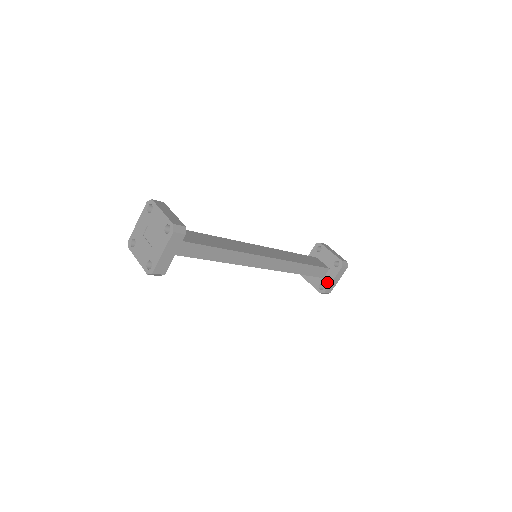
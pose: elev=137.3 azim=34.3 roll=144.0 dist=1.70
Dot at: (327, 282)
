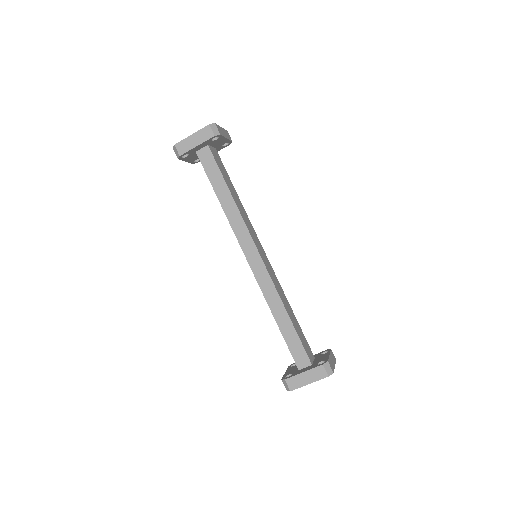
Dot at: (297, 373)
